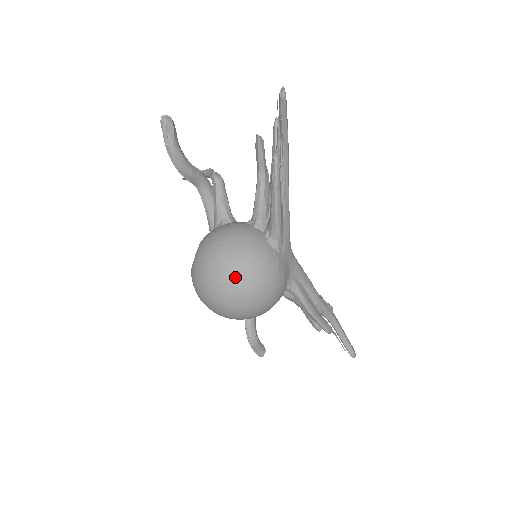
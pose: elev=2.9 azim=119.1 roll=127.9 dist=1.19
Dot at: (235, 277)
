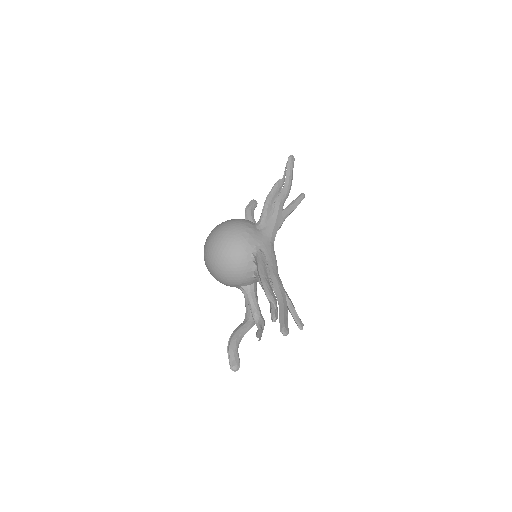
Dot at: (221, 224)
